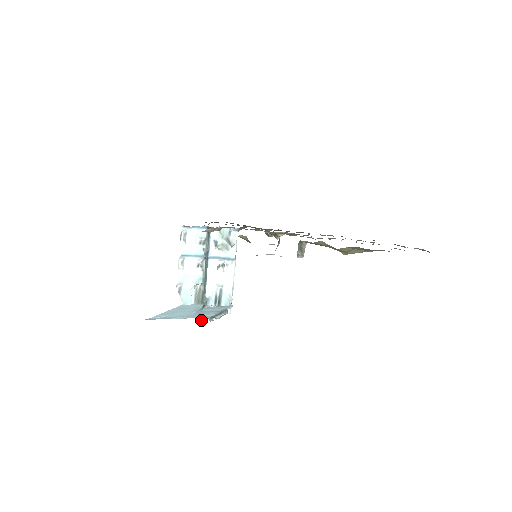
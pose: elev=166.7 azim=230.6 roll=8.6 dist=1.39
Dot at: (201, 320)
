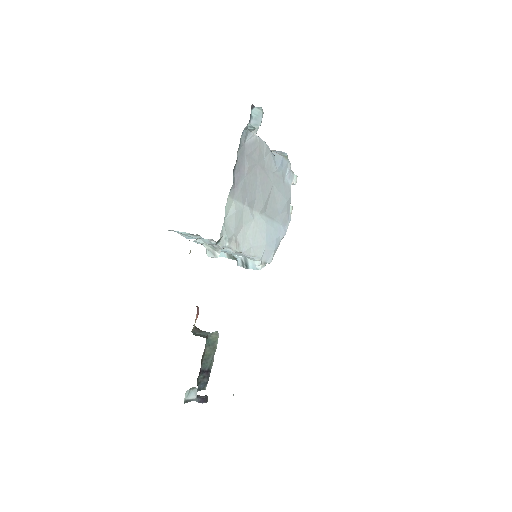
Dot at: occluded
